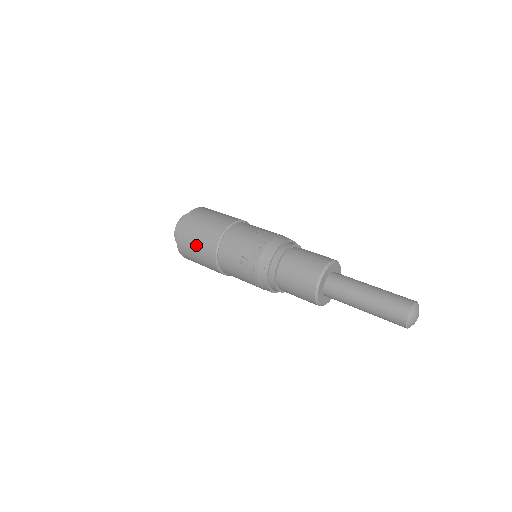
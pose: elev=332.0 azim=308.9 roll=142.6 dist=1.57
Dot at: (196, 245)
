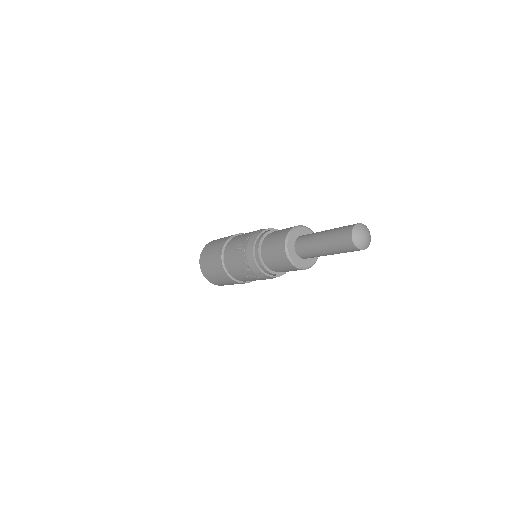
Dot at: (211, 254)
